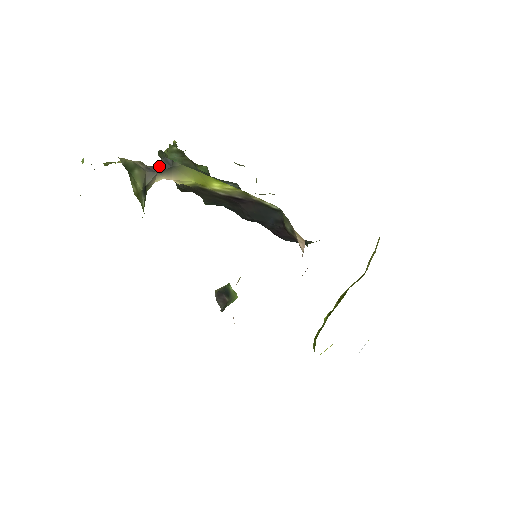
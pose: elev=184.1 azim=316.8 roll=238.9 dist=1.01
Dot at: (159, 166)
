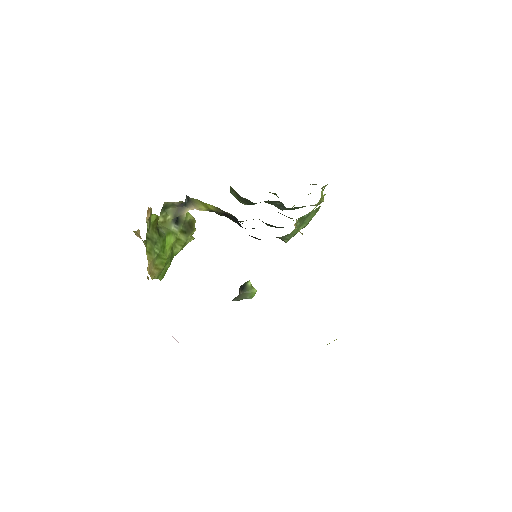
Dot at: (185, 202)
